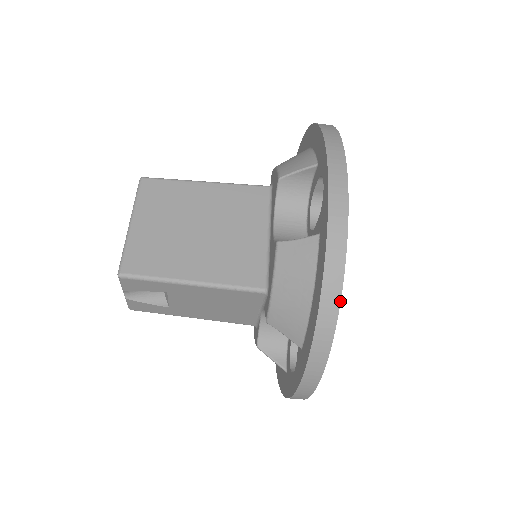
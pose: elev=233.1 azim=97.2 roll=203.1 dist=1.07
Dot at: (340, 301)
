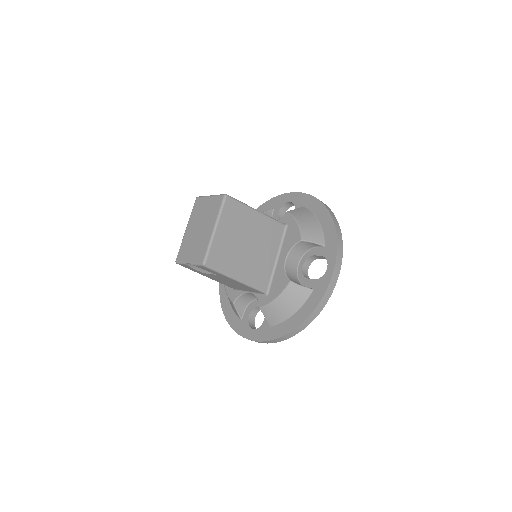
Dot at: occluded
